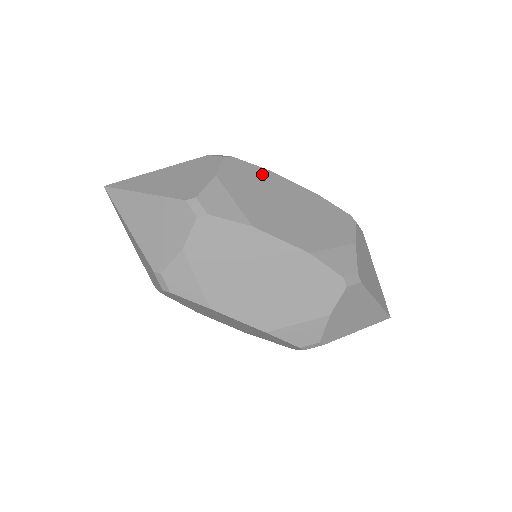
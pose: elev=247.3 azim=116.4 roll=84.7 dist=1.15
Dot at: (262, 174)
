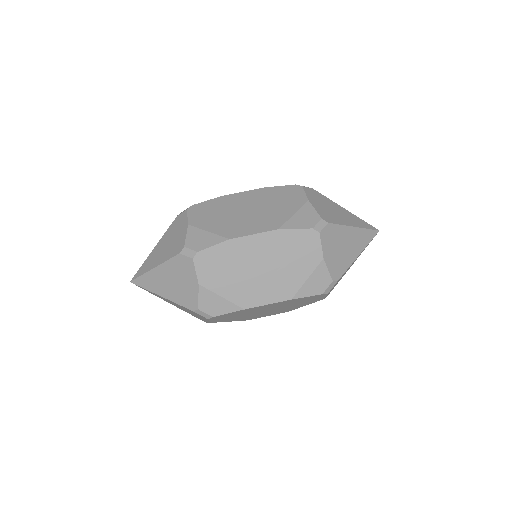
Dot at: occluded
